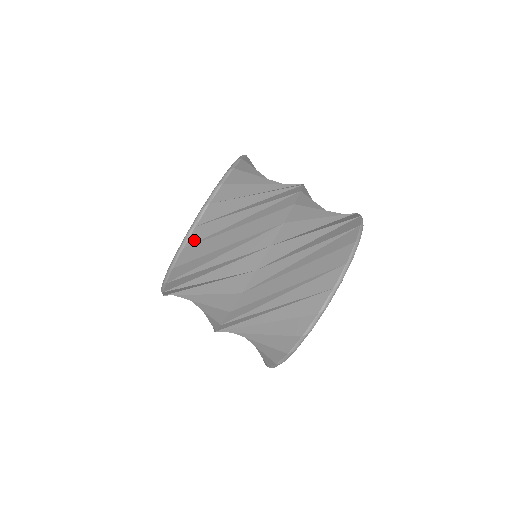
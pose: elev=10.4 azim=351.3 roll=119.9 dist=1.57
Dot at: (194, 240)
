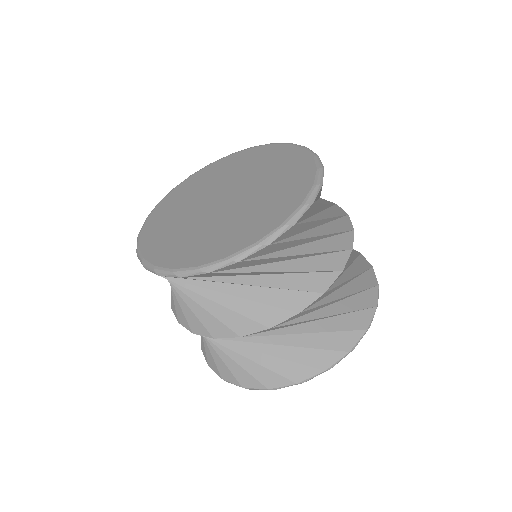
Dot at: (226, 268)
